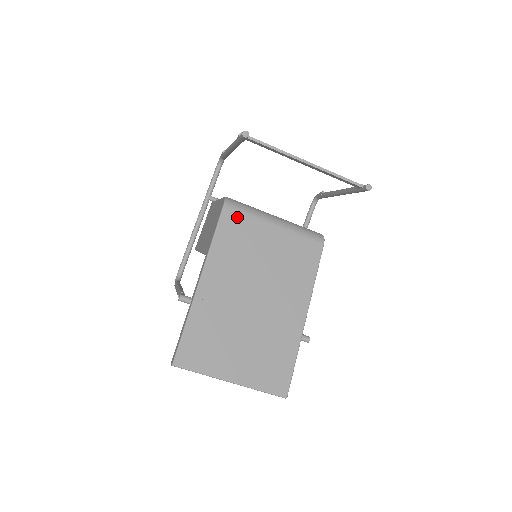
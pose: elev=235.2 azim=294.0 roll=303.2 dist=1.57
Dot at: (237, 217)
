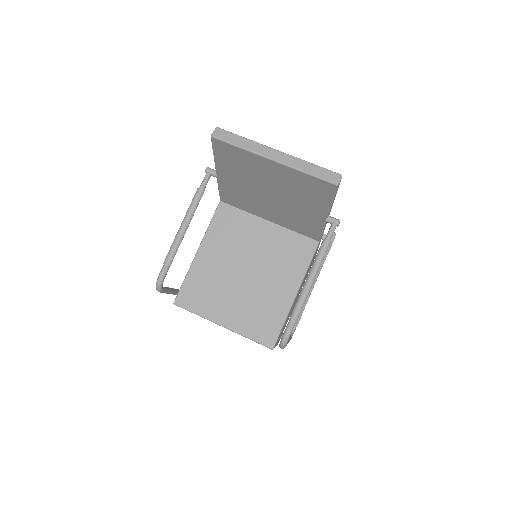
Dot at: occluded
